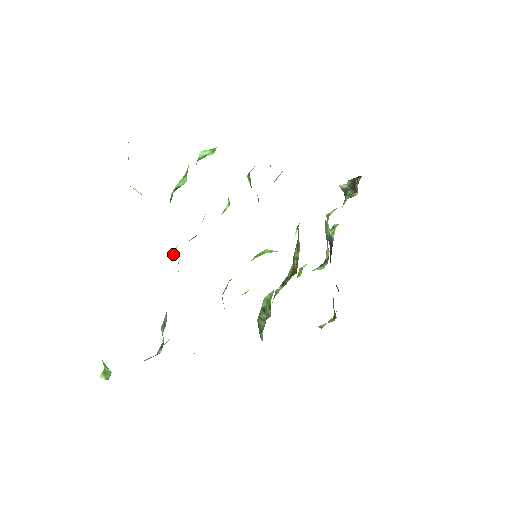
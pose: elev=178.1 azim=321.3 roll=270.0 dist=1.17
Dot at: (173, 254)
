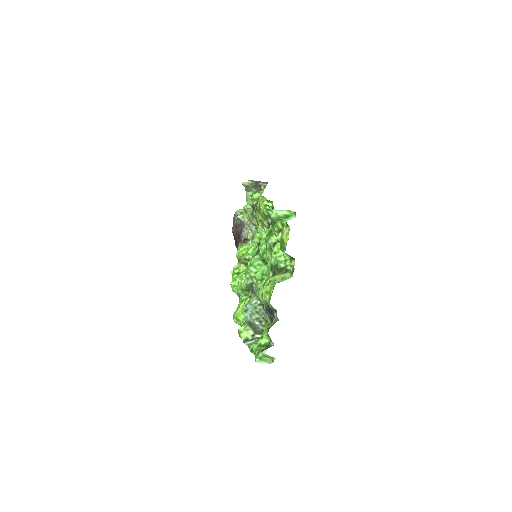
Dot at: (265, 277)
